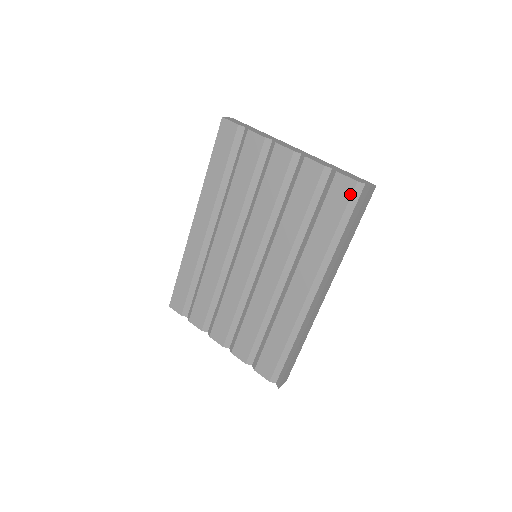
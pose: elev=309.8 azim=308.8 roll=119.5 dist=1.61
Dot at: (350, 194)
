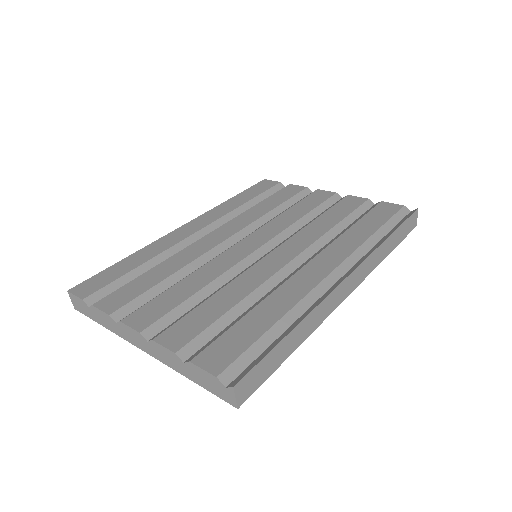
Dot at: (396, 211)
